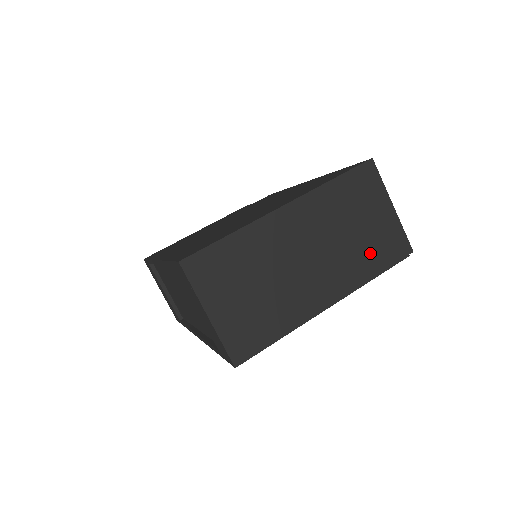
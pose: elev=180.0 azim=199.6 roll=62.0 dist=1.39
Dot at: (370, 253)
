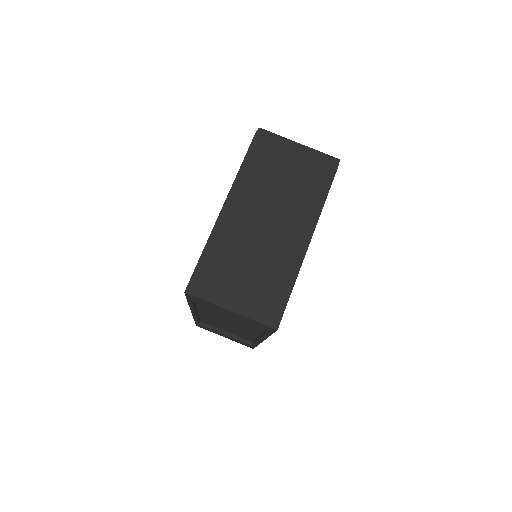
Dot at: (309, 185)
